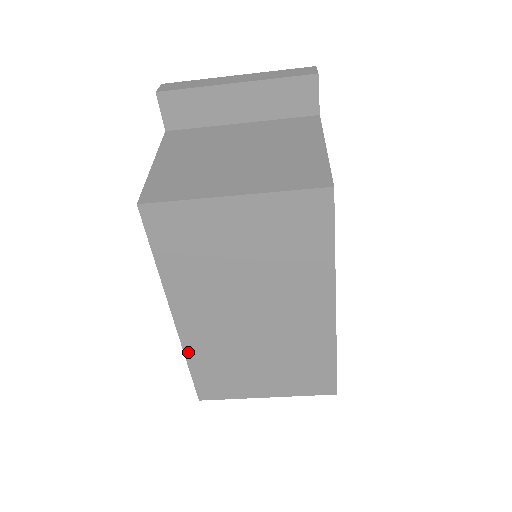
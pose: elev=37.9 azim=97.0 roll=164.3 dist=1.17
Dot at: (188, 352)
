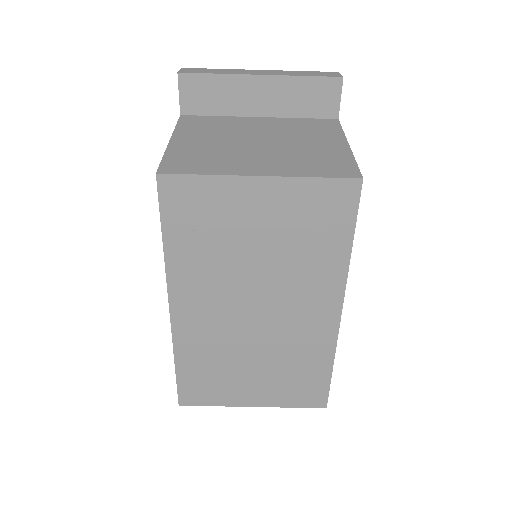
Dot at: (178, 348)
